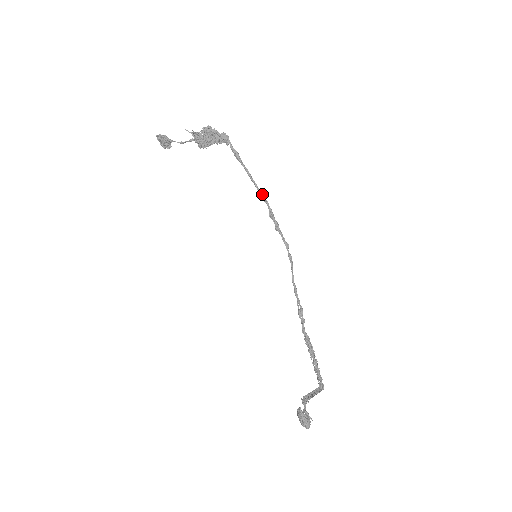
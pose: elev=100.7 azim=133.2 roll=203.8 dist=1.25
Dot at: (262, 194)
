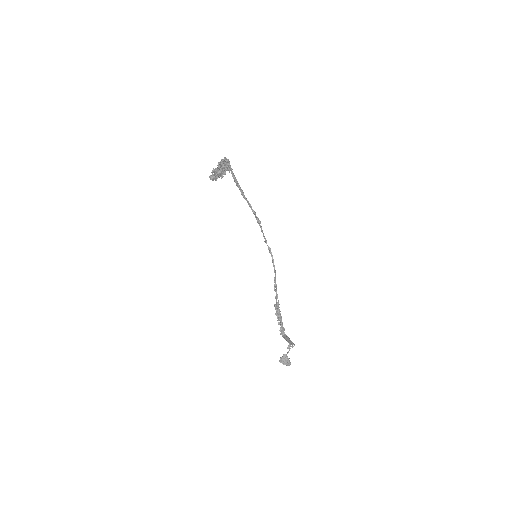
Dot at: (251, 207)
